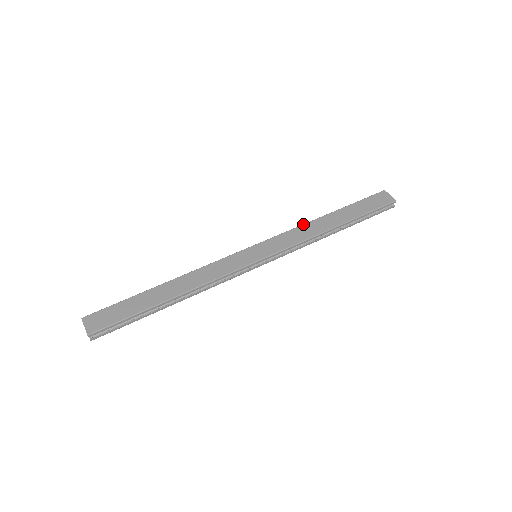
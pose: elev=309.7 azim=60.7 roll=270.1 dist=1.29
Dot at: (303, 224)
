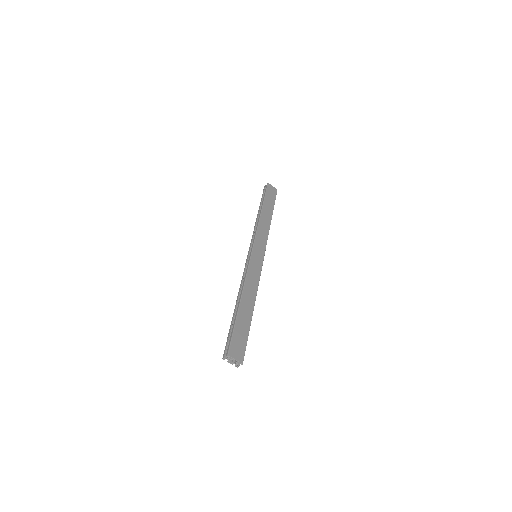
Dot at: (259, 222)
